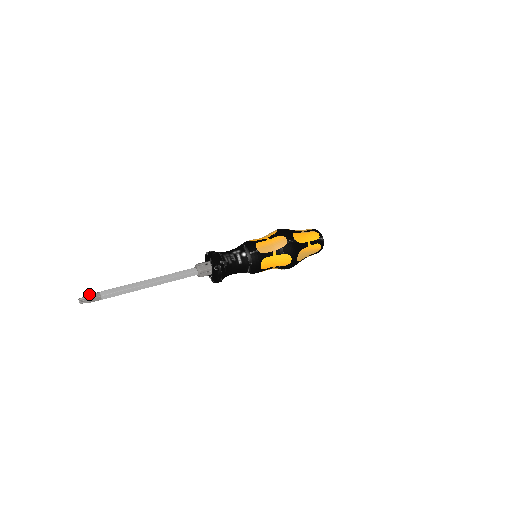
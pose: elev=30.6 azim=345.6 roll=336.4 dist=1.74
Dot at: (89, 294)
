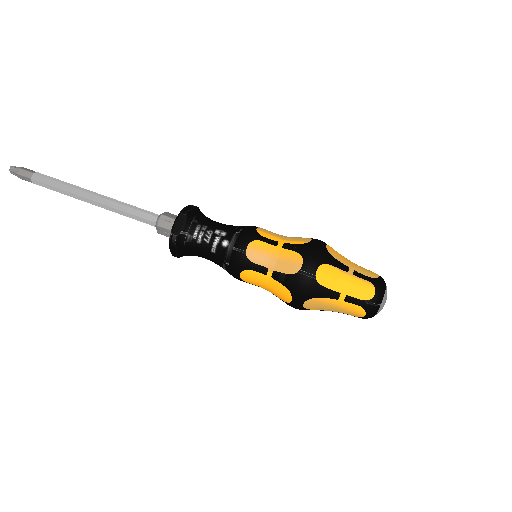
Dot at: (25, 168)
